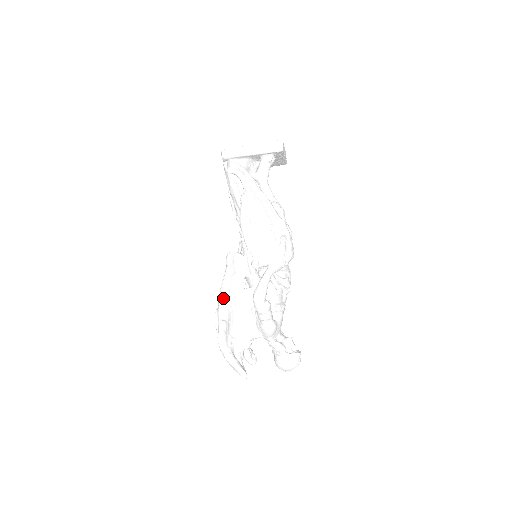
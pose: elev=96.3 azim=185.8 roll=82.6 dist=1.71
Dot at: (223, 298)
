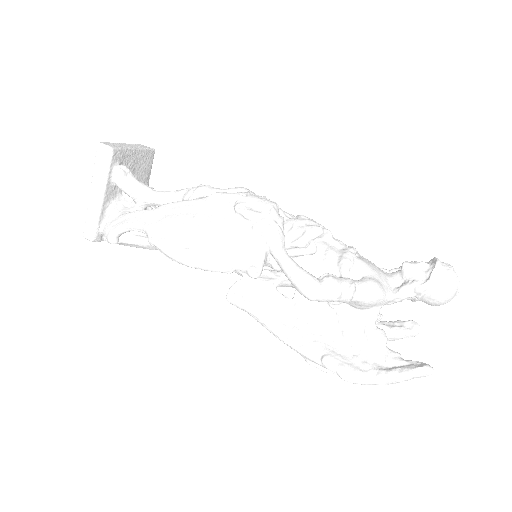
Dot at: (289, 340)
